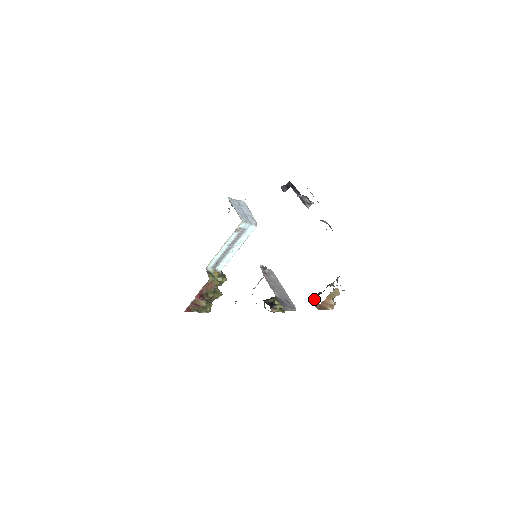
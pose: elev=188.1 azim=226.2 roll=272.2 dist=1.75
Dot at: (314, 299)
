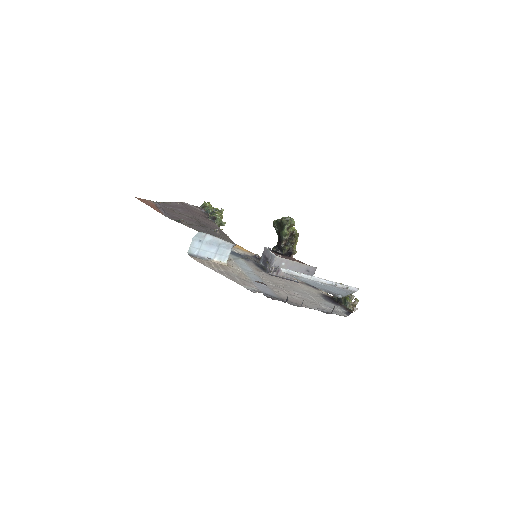
Dot at: occluded
